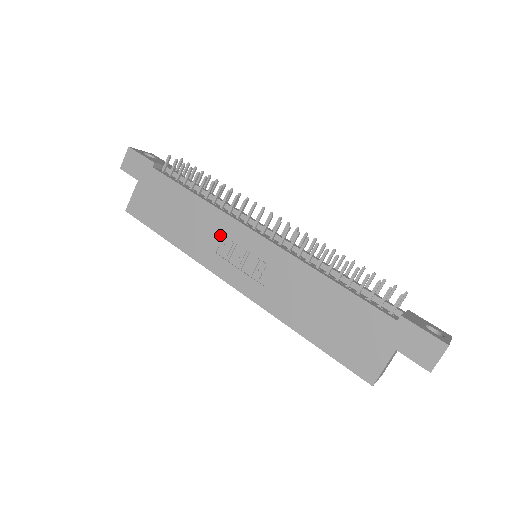
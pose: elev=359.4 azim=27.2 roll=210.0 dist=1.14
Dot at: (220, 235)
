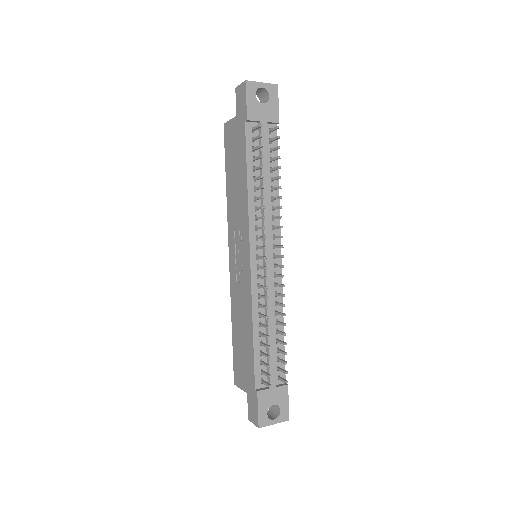
Dot at: (240, 225)
